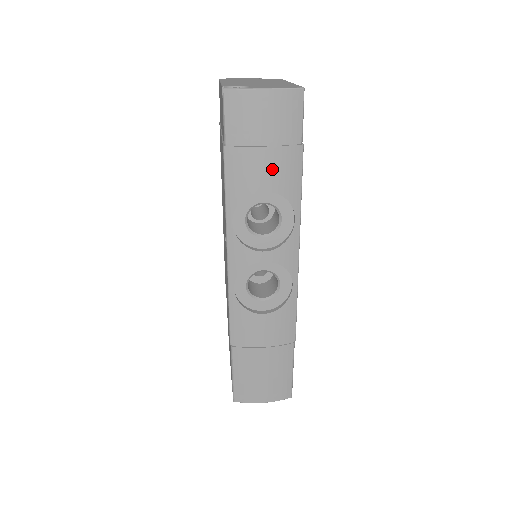
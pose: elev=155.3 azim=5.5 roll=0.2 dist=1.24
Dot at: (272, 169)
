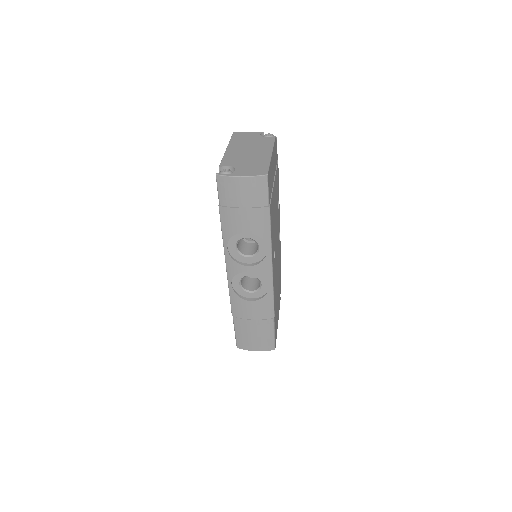
Dot at: (249, 221)
